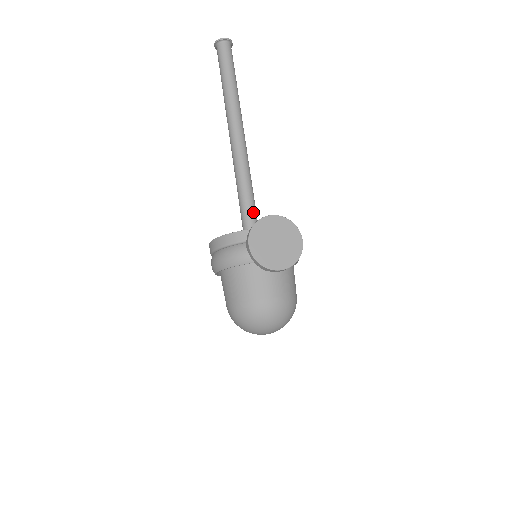
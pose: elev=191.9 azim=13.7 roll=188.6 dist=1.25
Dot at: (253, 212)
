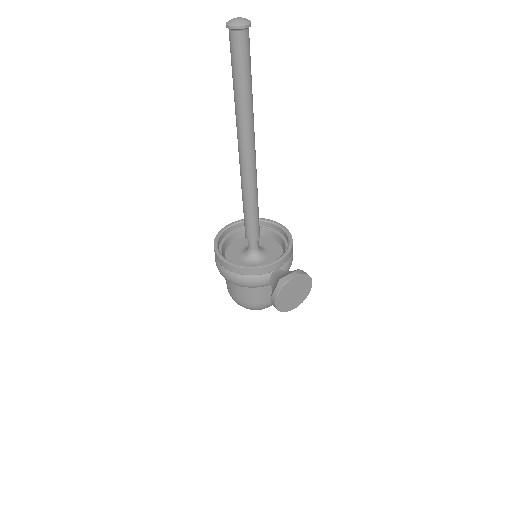
Dot at: (258, 225)
